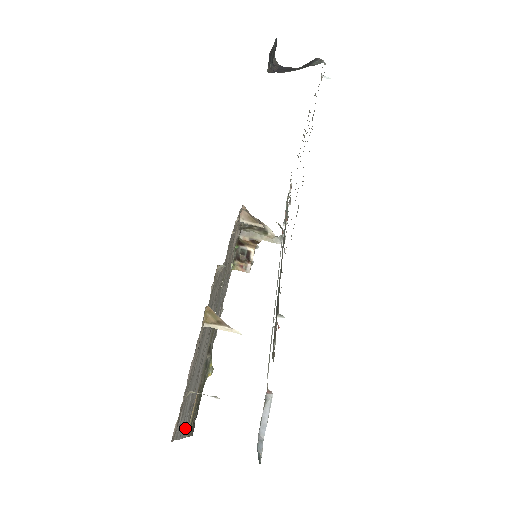
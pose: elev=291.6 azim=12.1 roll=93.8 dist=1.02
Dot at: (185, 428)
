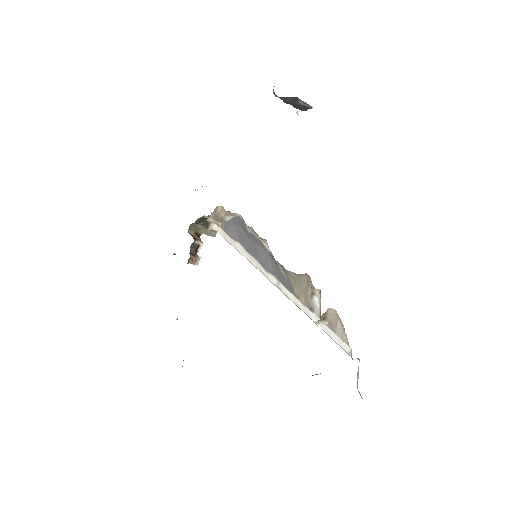
Dot at: occluded
